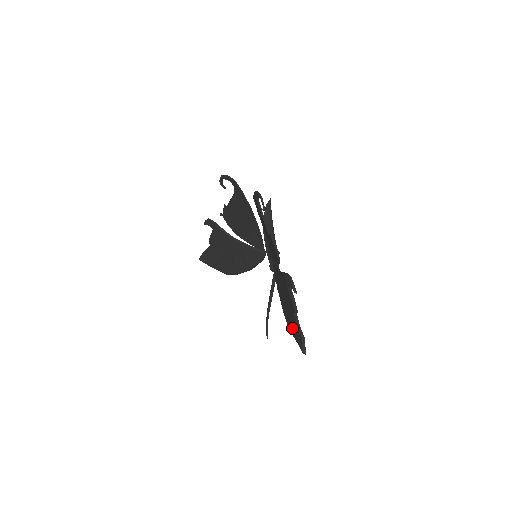
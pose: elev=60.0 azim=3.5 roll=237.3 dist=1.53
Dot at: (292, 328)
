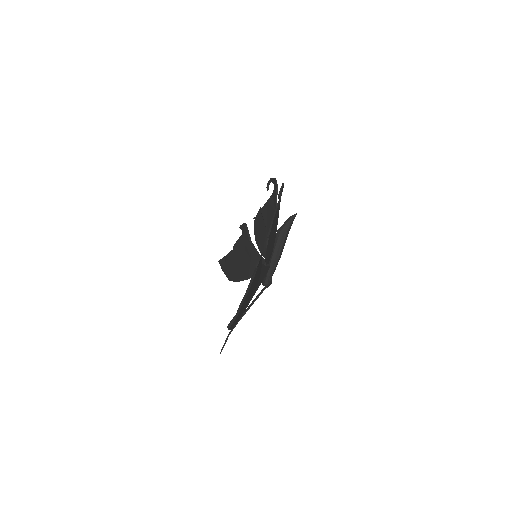
Dot at: occluded
